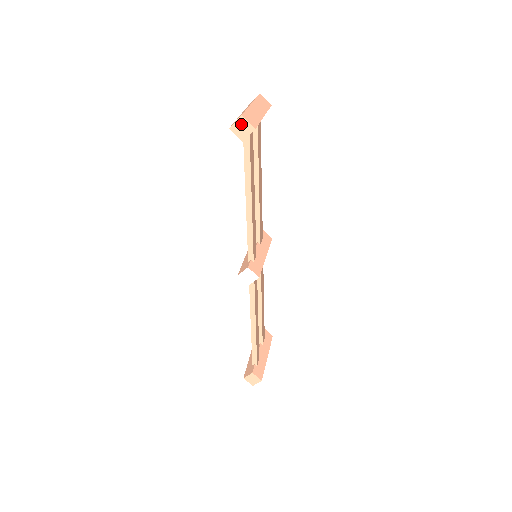
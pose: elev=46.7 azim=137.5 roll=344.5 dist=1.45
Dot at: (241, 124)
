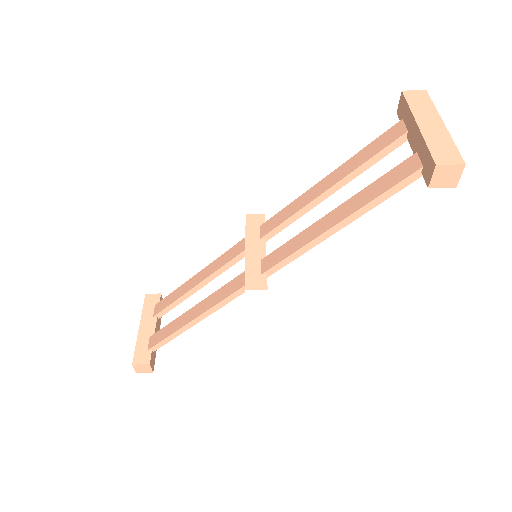
Dot at: (452, 171)
